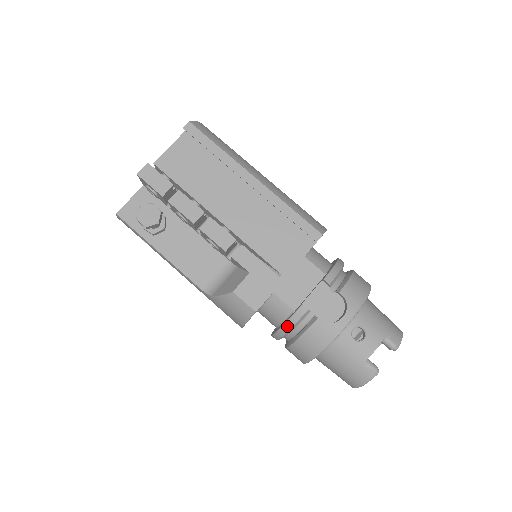
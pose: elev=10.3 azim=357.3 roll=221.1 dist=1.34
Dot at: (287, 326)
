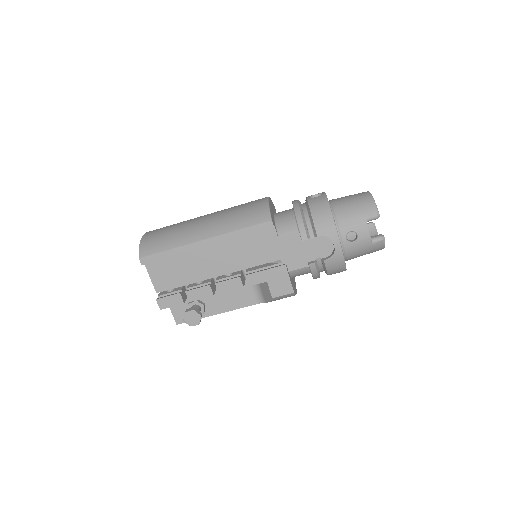
Dot at: (315, 276)
